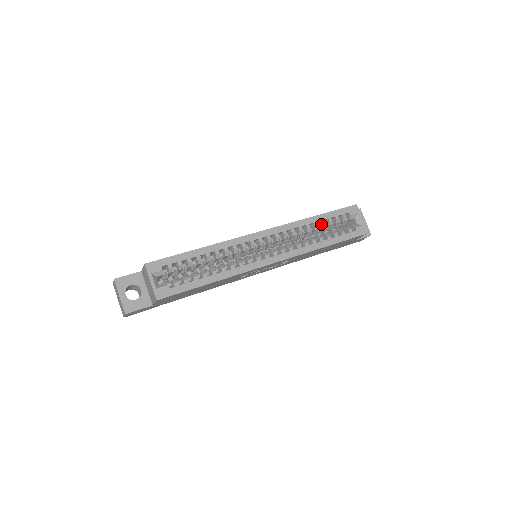
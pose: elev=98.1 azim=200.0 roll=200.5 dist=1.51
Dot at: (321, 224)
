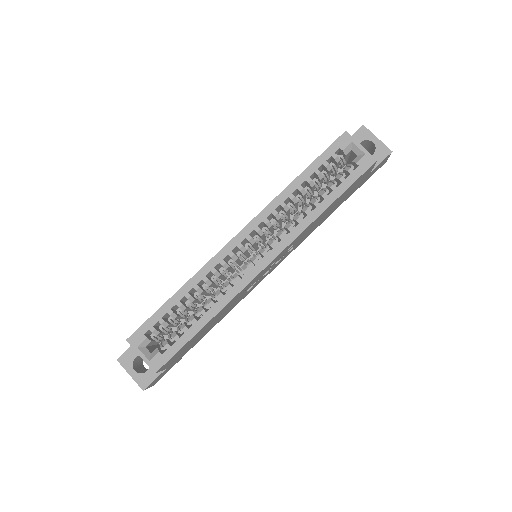
Dot at: (308, 184)
